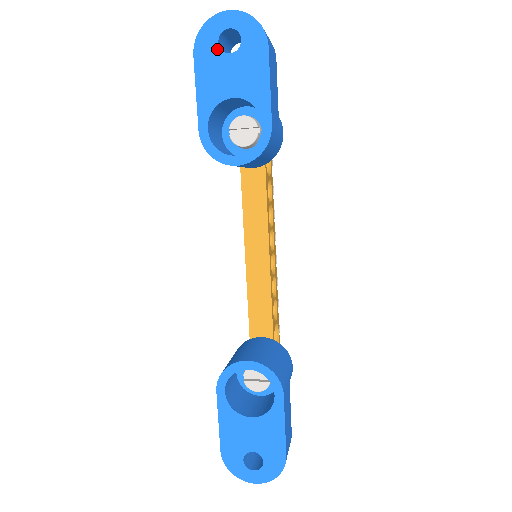
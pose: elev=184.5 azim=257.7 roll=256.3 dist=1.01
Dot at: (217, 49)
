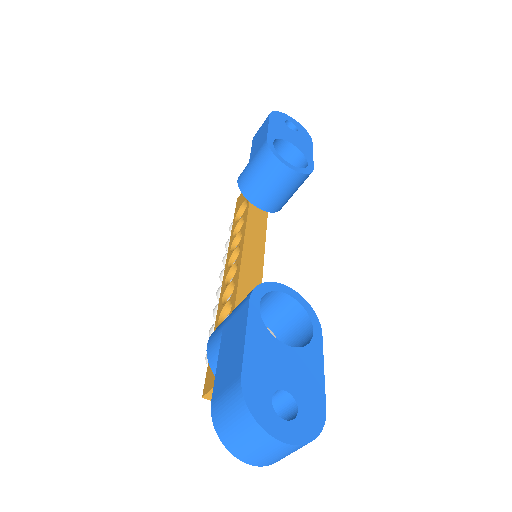
Dot at: (284, 123)
